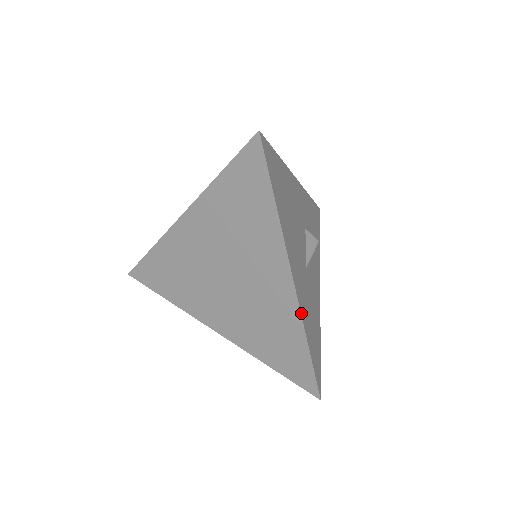
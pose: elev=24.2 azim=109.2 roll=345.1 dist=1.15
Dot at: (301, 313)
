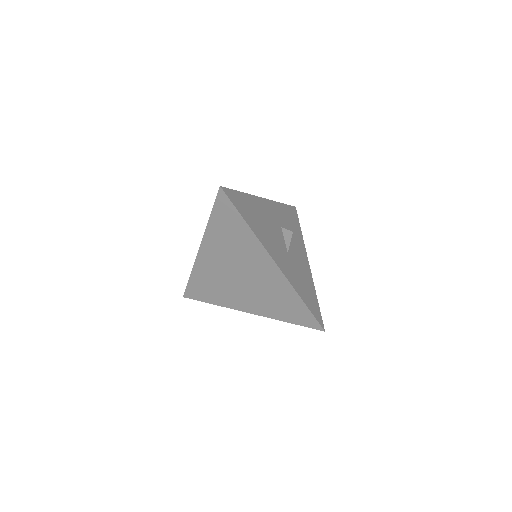
Dot at: (289, 281)
